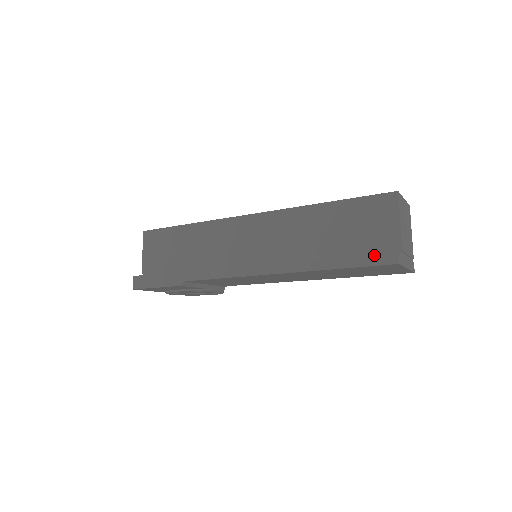
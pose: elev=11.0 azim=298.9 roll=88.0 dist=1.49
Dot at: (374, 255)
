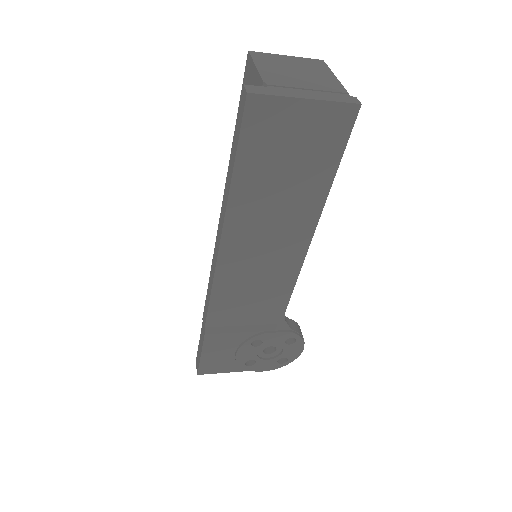
Dot at: (238, 117)
